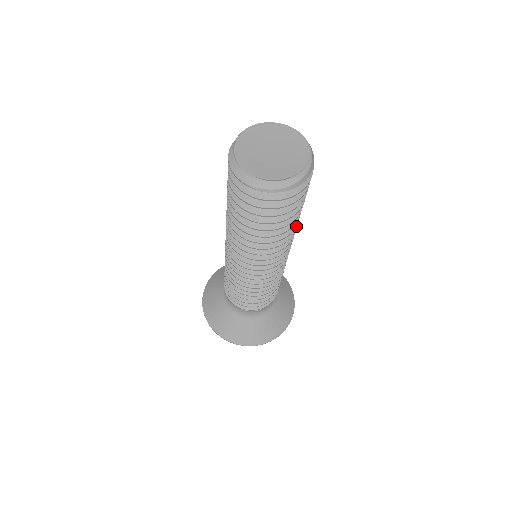
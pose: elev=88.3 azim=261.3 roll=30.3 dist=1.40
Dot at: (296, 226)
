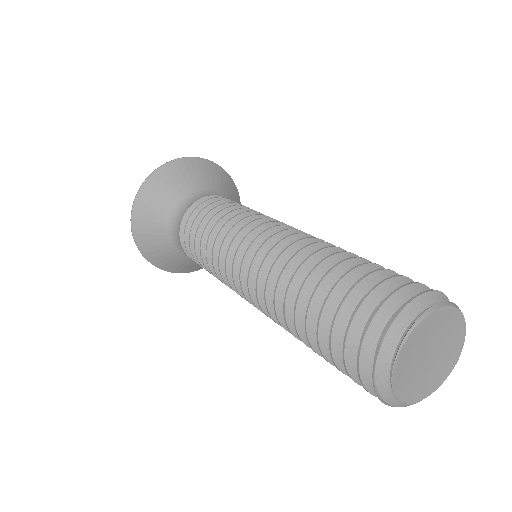
Dot at: occluded
